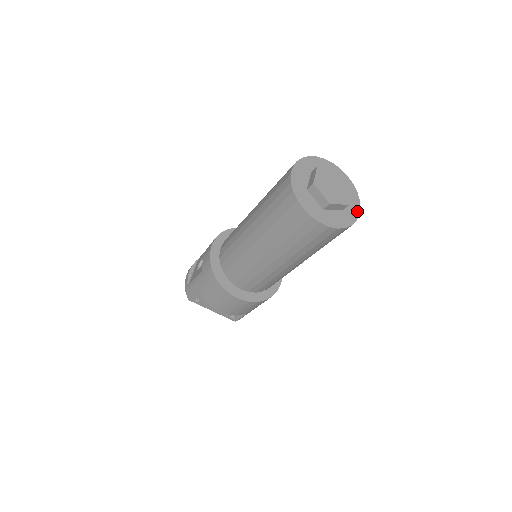
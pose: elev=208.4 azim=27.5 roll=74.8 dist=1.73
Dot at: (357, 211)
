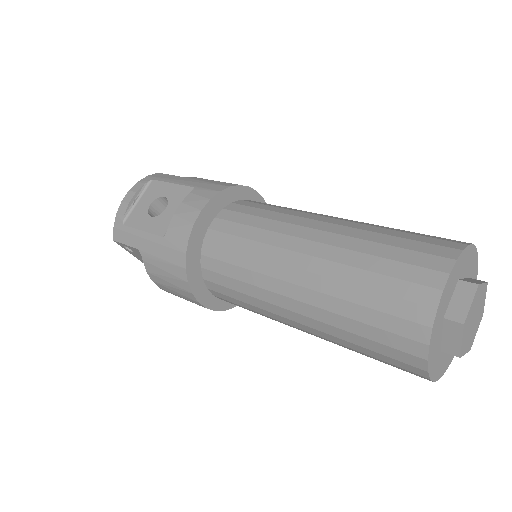
Dot at: occluded
